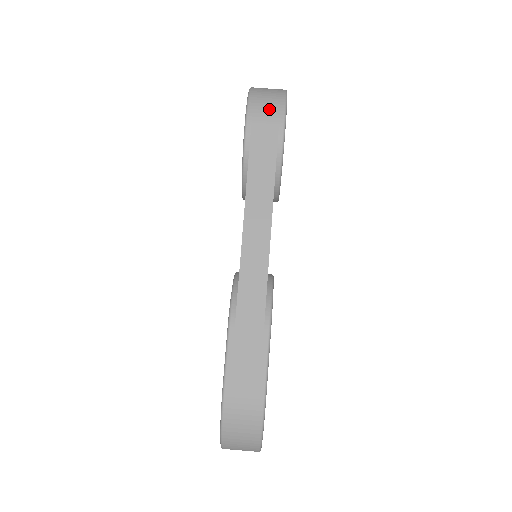
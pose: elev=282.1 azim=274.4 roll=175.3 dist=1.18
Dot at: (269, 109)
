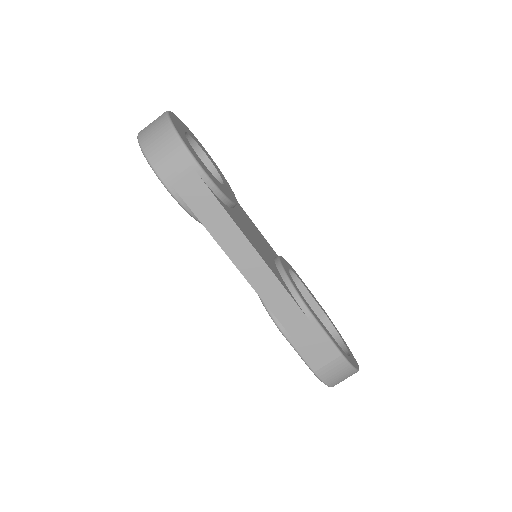
Dot at: (176, 163)
